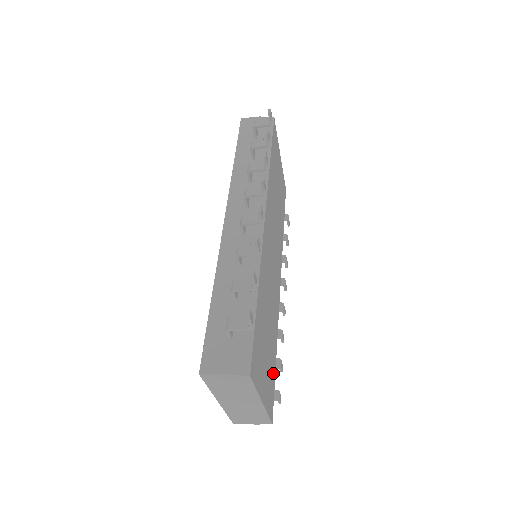
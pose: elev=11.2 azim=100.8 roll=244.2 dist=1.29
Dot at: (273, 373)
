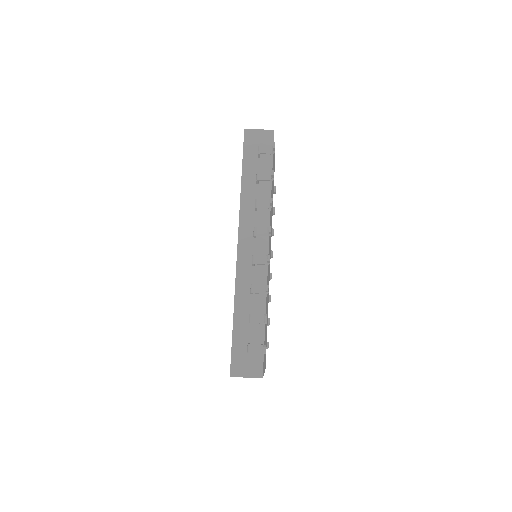
Dot at: occluded
